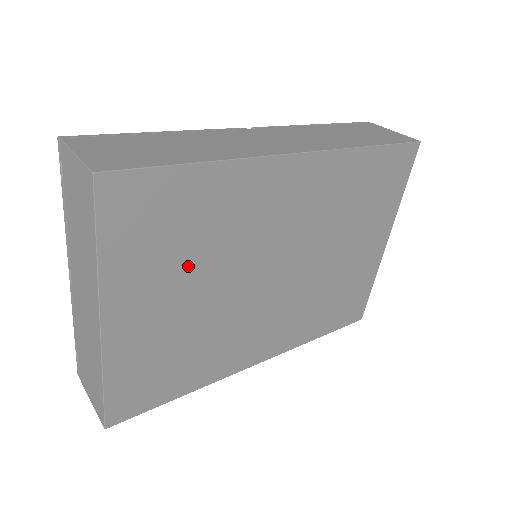
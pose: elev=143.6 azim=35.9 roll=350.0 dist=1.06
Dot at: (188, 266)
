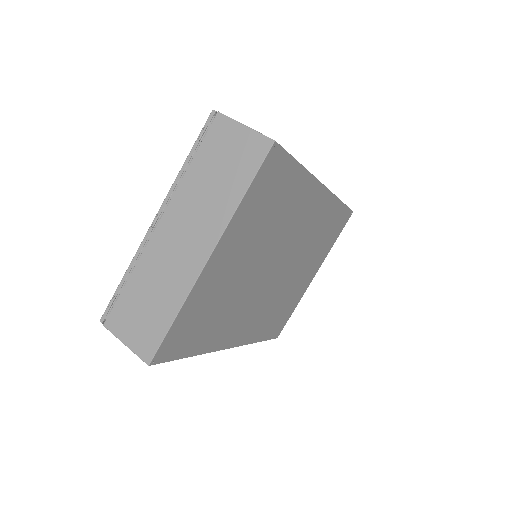
Dot at: (259, 236)
